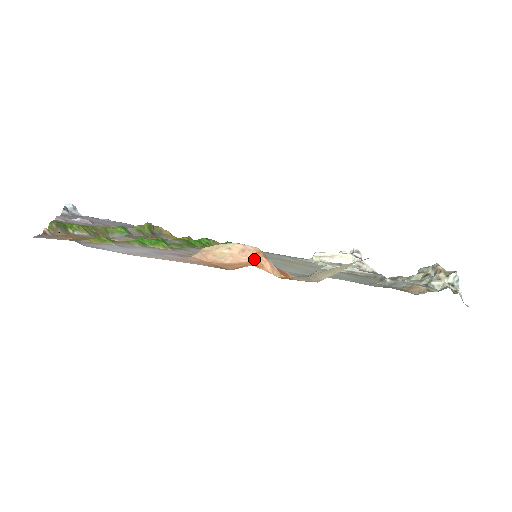
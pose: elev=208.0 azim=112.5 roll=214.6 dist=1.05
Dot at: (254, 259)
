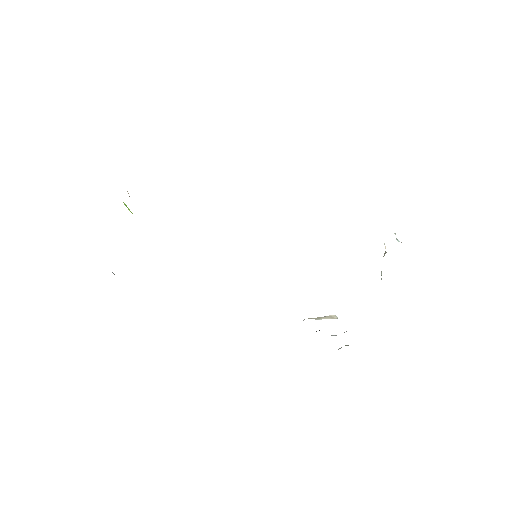
Dot at: occluded
